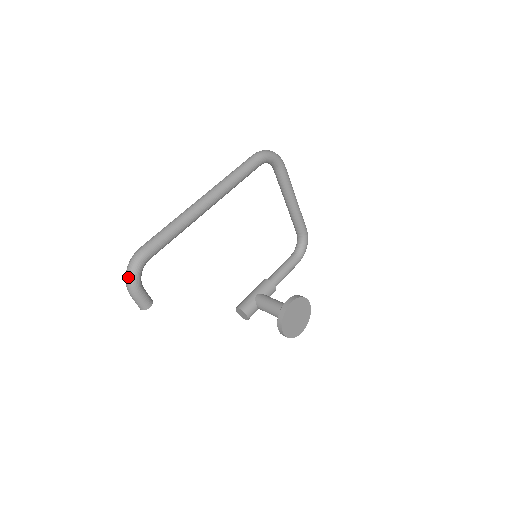
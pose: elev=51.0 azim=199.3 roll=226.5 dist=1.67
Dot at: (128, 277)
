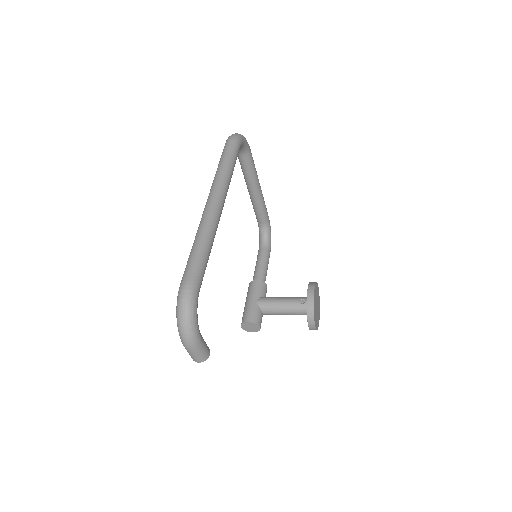
Dot at: (187, 325)
